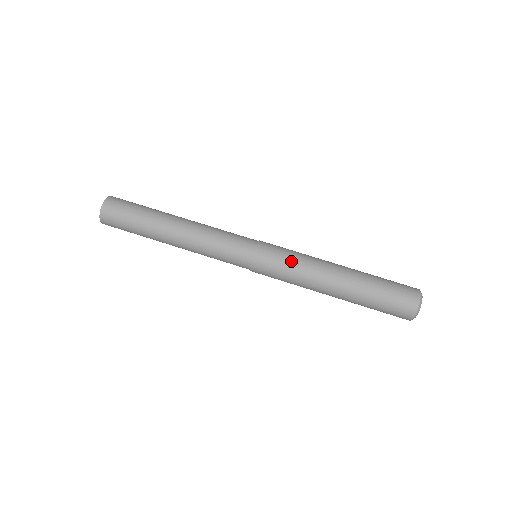
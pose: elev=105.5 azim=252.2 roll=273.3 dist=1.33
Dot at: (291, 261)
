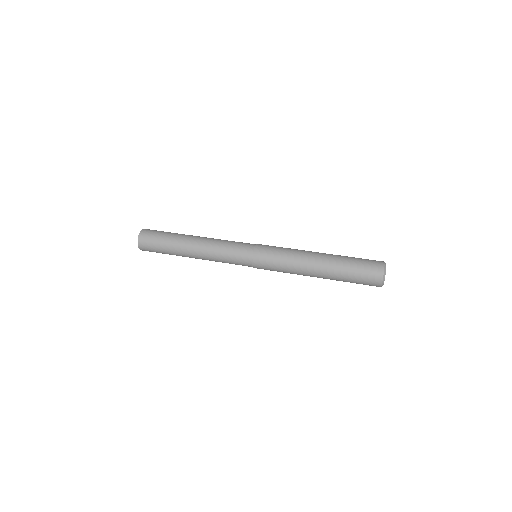
Dot at: (282, 251)
